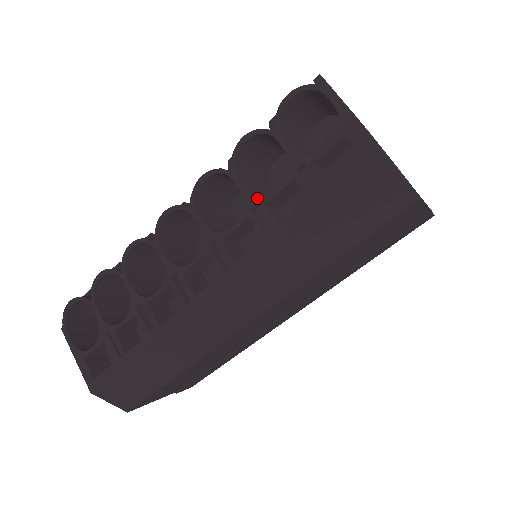
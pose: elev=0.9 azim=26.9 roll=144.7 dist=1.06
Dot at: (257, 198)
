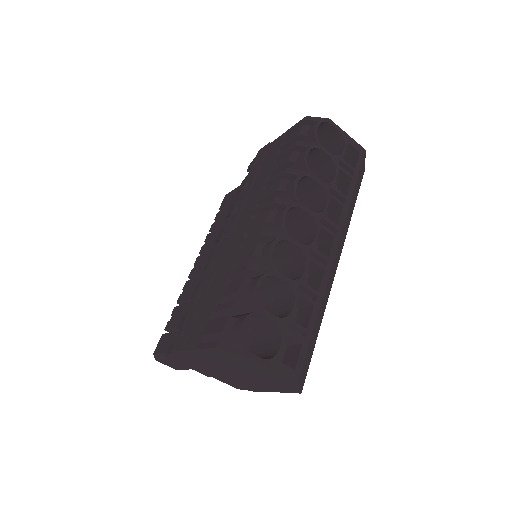
Dot at: (329, 185)
